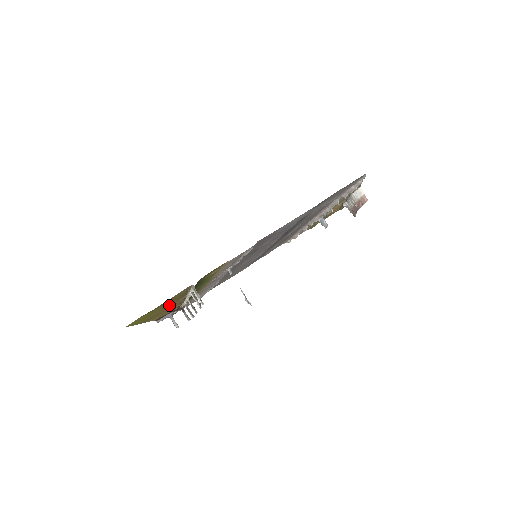
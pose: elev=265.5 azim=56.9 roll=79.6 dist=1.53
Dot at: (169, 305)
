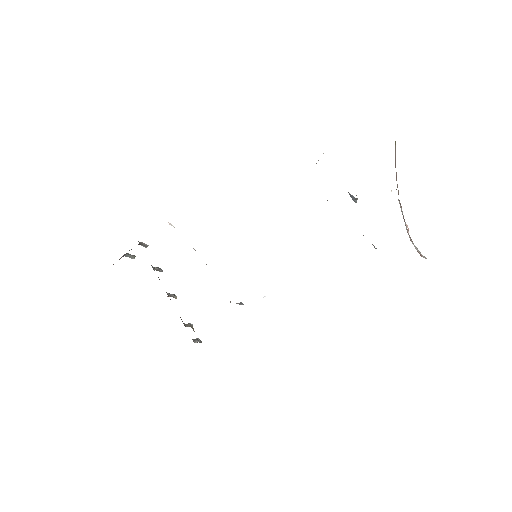
Dot at: occluded
